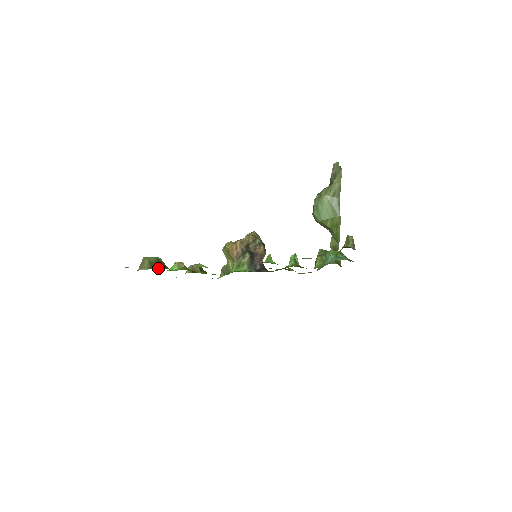
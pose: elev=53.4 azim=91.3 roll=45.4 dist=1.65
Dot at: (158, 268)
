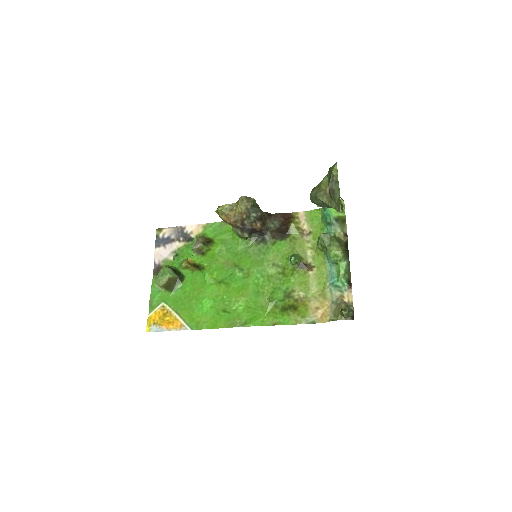
Dot at: (174, 292)
